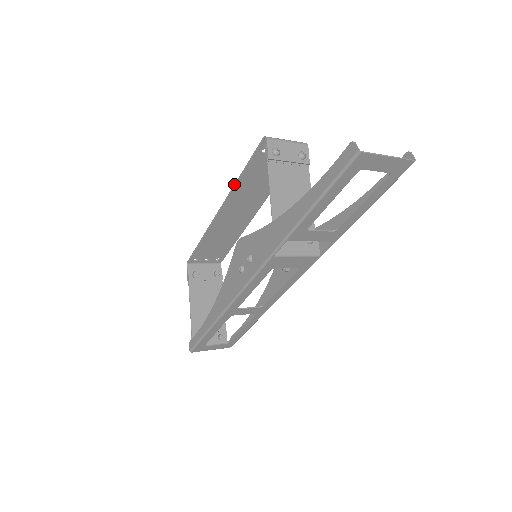
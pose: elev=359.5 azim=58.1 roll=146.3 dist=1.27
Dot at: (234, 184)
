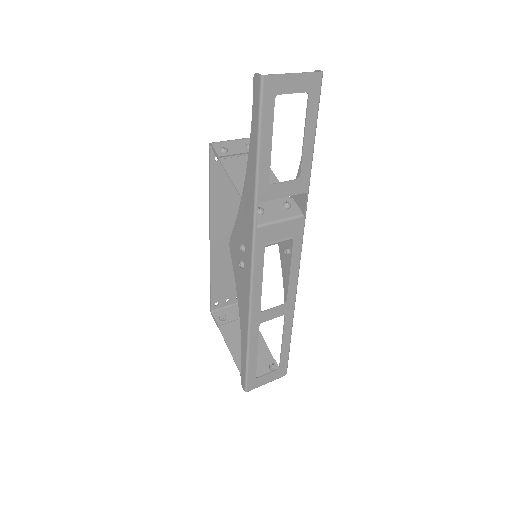
Dot at: (209, 204)
